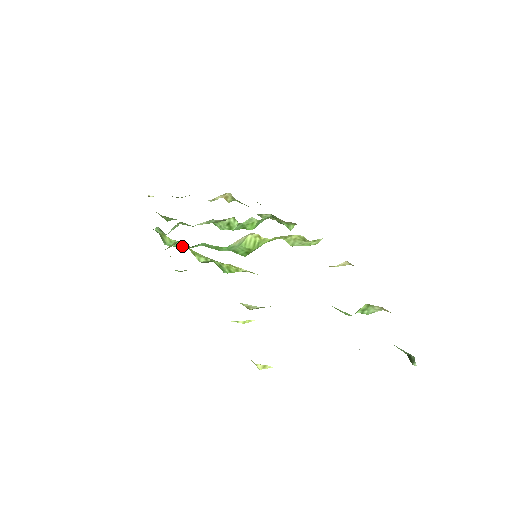
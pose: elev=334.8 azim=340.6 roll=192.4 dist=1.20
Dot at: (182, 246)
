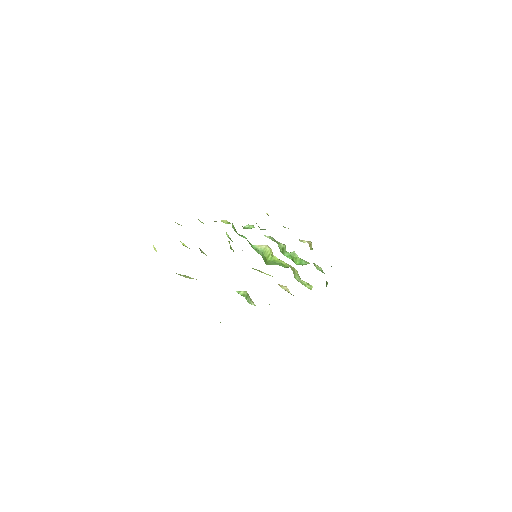
Dot at: (236, 231)
